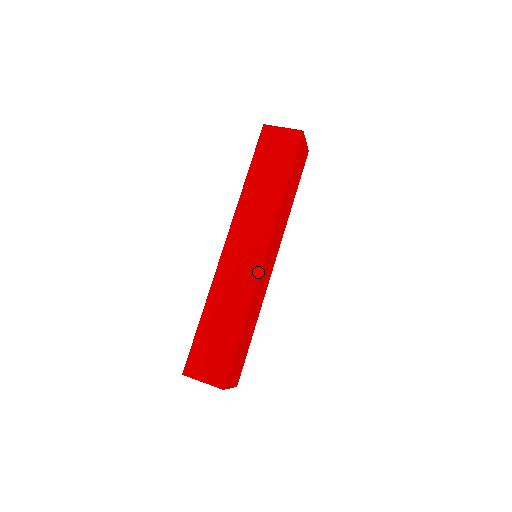
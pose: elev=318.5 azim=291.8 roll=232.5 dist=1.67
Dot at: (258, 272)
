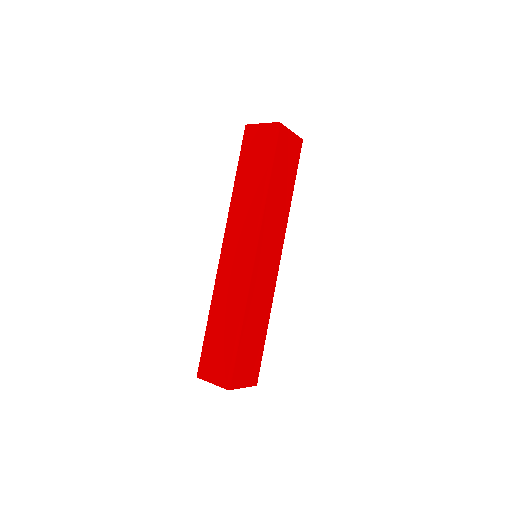
Dot at: (249, 273)
